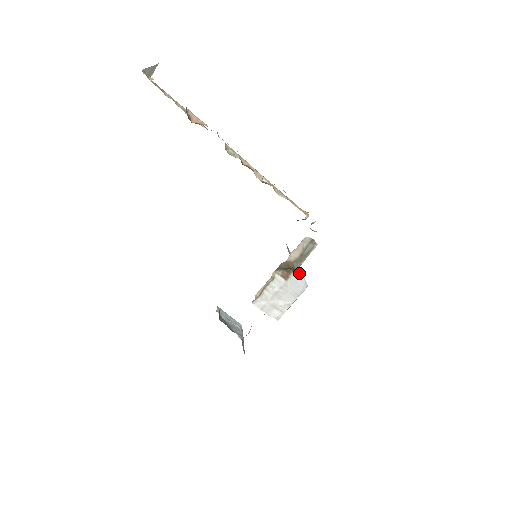
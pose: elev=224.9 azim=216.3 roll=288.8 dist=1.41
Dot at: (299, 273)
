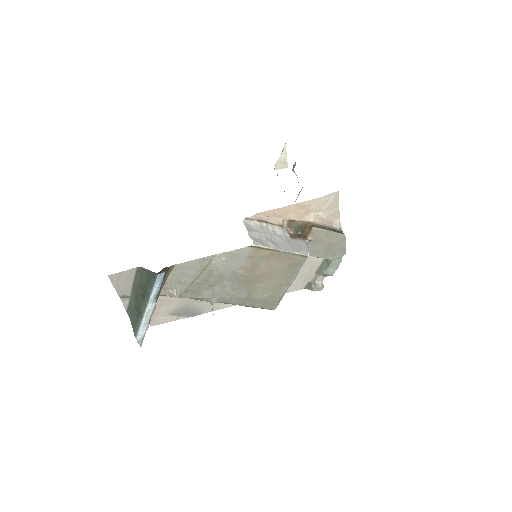
Dot at: (308, 244)
